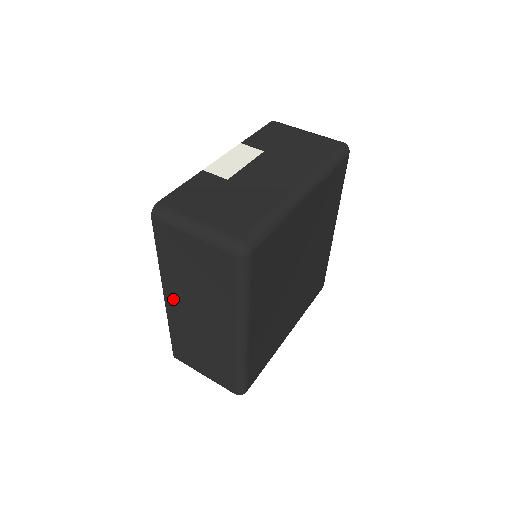
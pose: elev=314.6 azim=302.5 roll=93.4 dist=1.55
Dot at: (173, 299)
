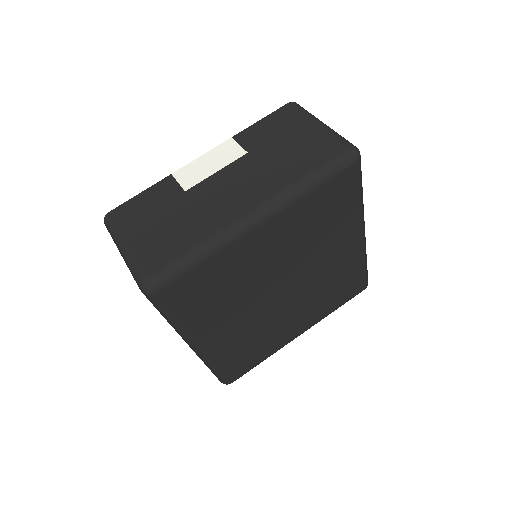
Dot at: occluded
